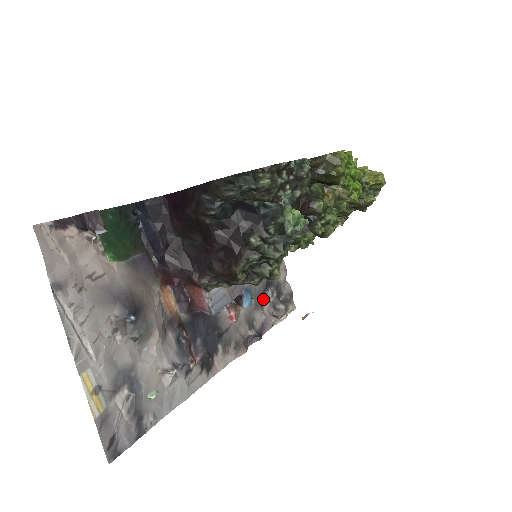
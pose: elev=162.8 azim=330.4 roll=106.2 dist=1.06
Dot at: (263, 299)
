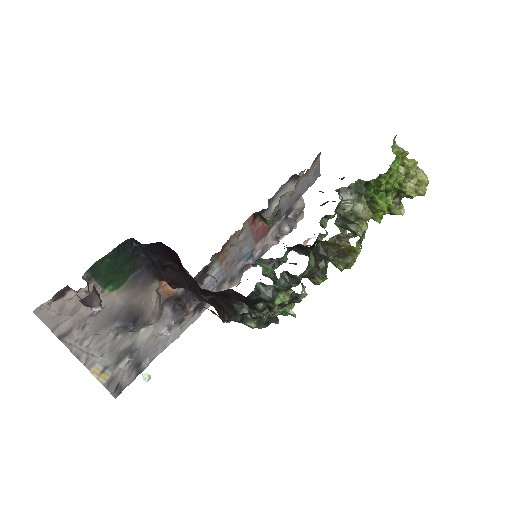
Dot at: occluded
